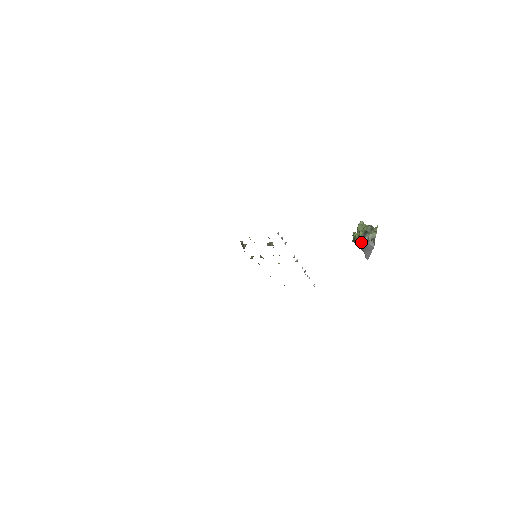
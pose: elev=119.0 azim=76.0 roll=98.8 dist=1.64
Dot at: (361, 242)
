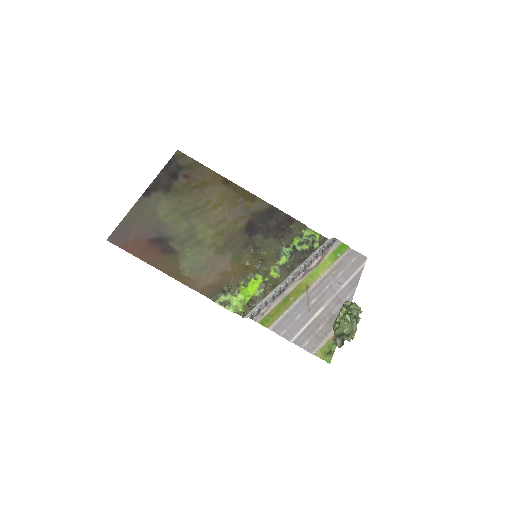
Dot at: occluded
